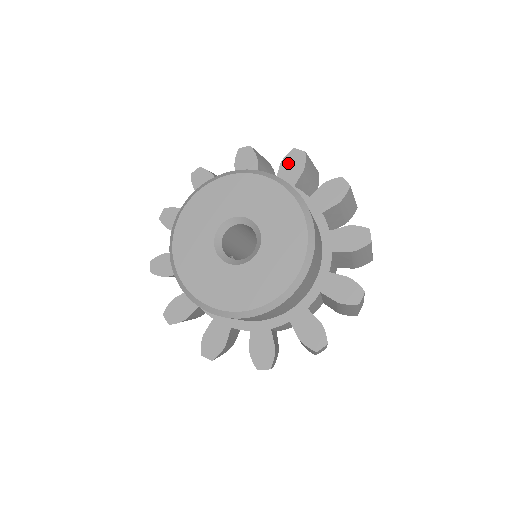
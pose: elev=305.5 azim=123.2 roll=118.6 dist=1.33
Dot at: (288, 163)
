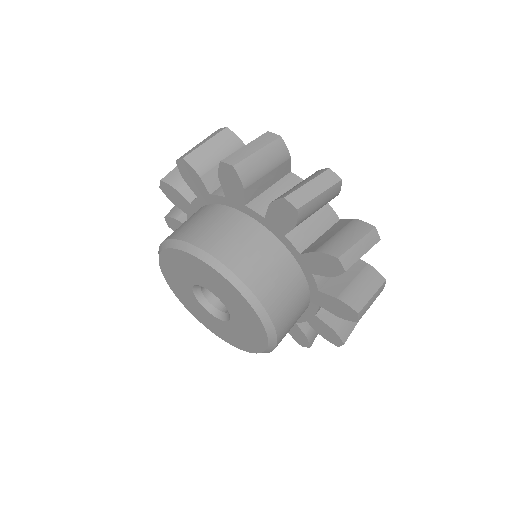
Dot at: (277, 210)
